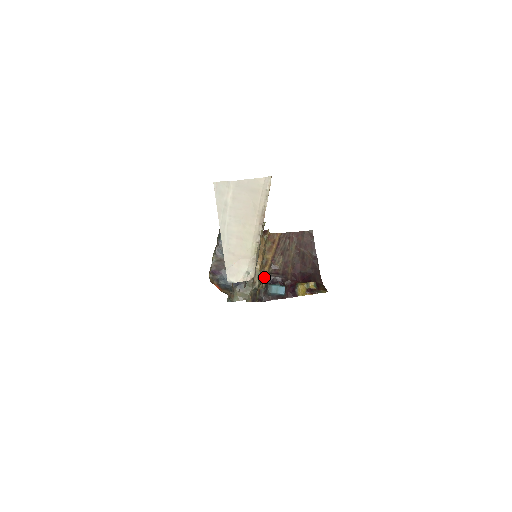
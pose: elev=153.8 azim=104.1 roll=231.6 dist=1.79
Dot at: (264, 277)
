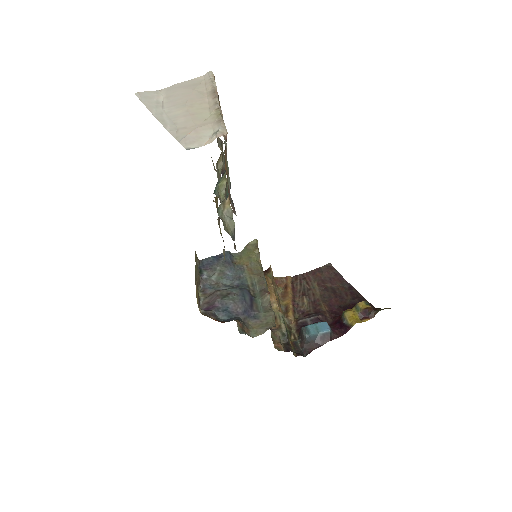
Dot at: (292, 326)
